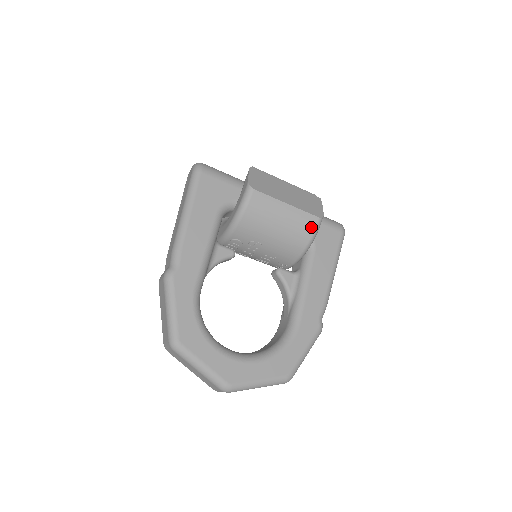
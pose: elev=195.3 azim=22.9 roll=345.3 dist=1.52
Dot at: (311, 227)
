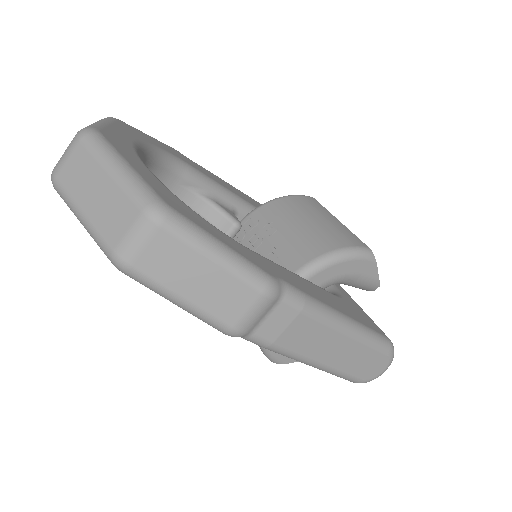
Dot at: (352, 243)
